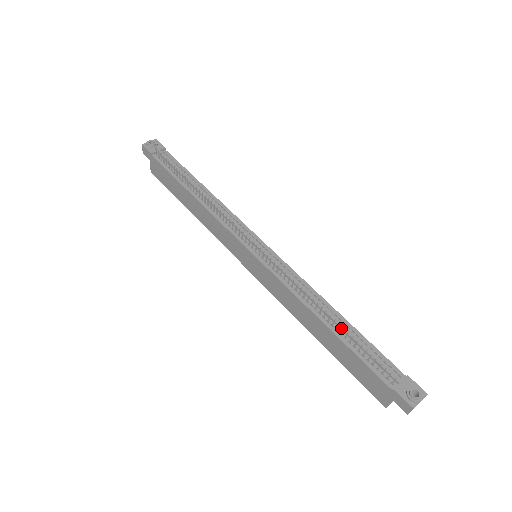
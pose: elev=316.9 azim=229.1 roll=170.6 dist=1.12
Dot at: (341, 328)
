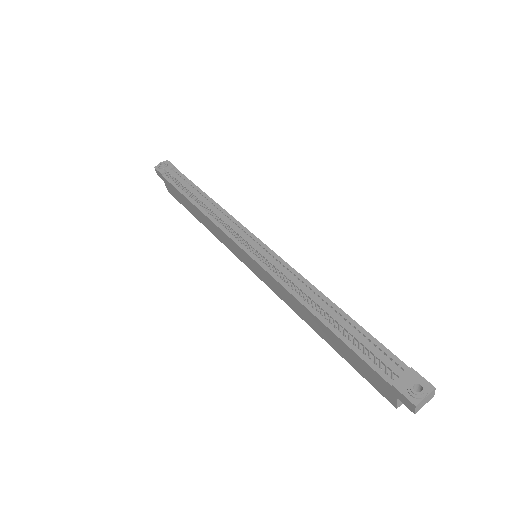
Dot at: (335, 320)
